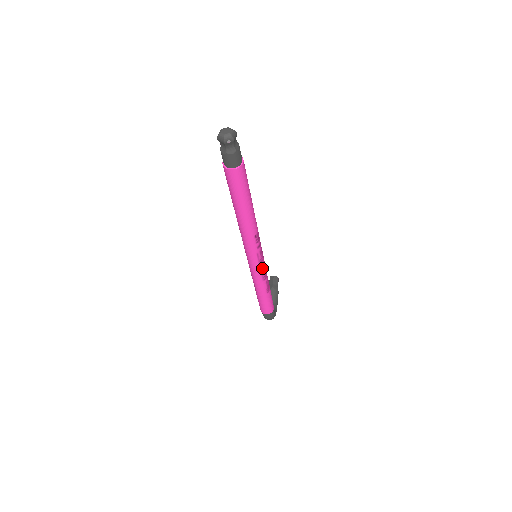
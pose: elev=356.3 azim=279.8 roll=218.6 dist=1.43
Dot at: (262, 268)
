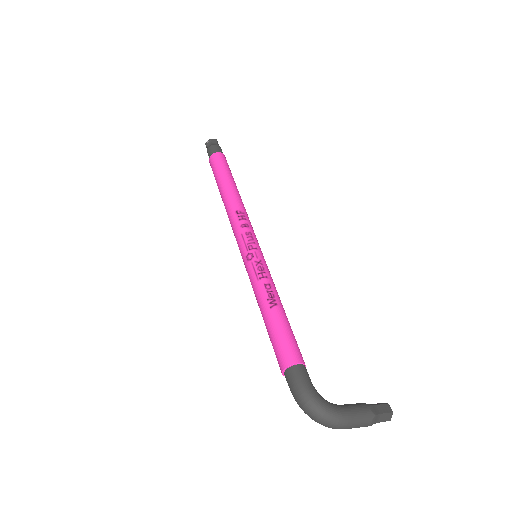
Dot at: (253, 258)
